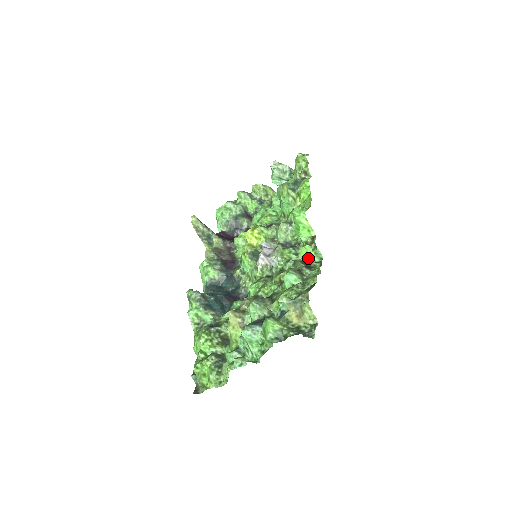
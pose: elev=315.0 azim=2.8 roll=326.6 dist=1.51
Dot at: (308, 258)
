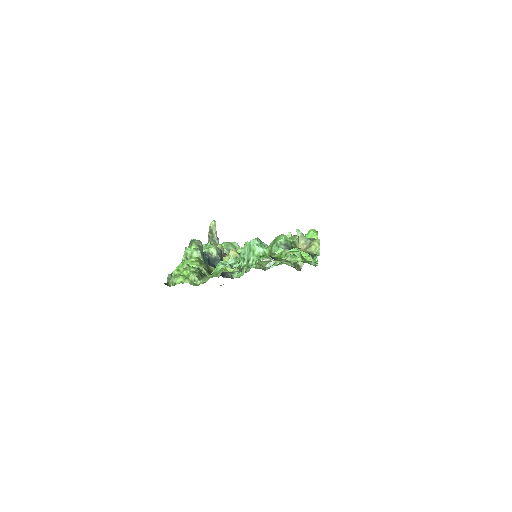
Dot at: occluded
